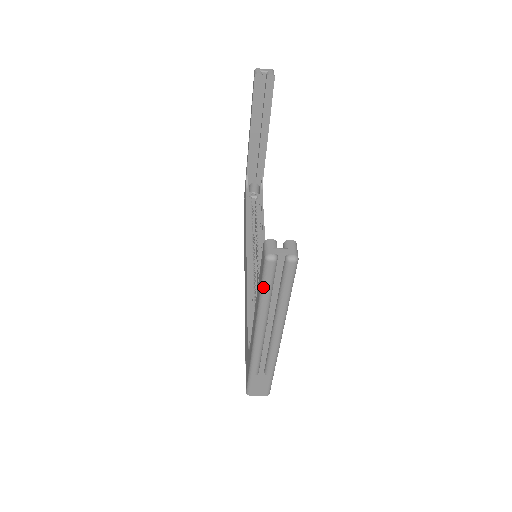
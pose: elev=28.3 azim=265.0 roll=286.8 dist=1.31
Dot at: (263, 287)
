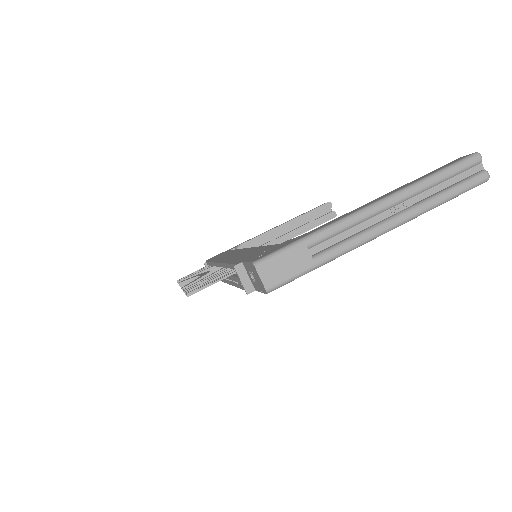
Dot at: (448, 168)
